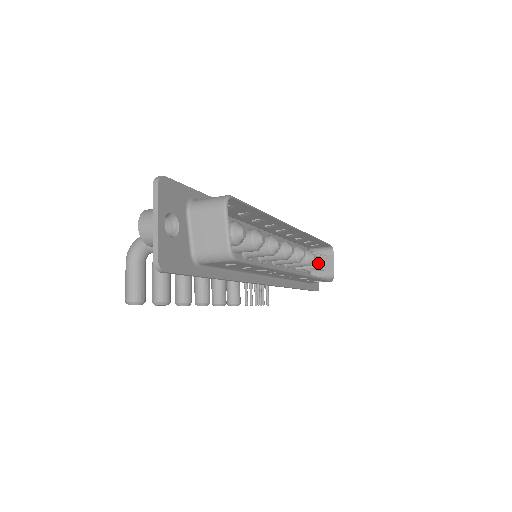
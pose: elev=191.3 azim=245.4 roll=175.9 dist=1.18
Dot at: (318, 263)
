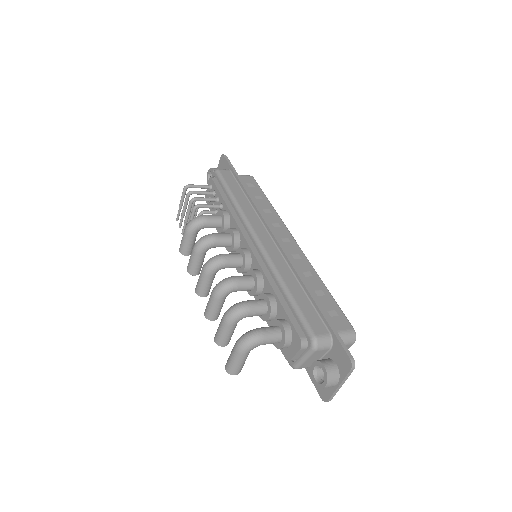
Dot at: occluded
